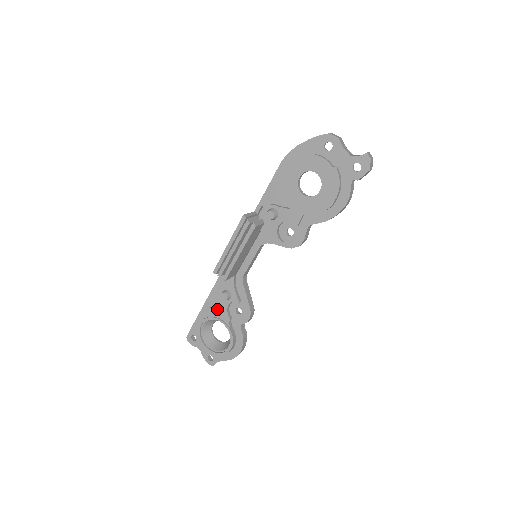
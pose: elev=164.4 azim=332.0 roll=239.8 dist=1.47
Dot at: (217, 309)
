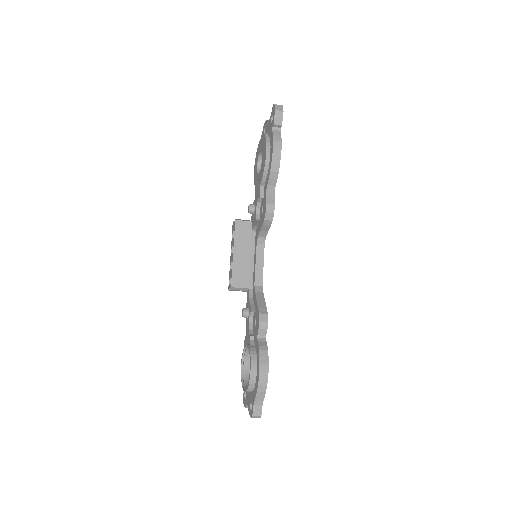
Dot at: (246, 336)
